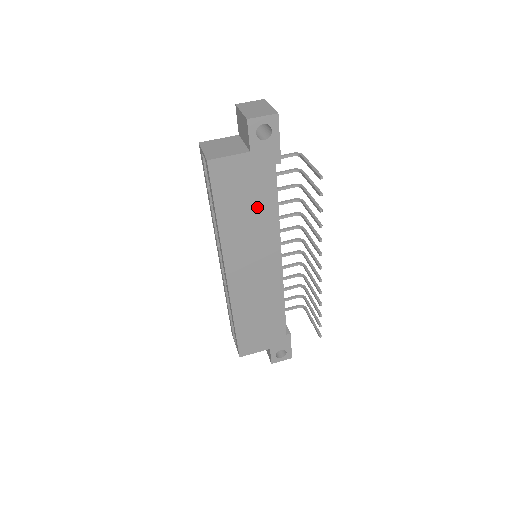
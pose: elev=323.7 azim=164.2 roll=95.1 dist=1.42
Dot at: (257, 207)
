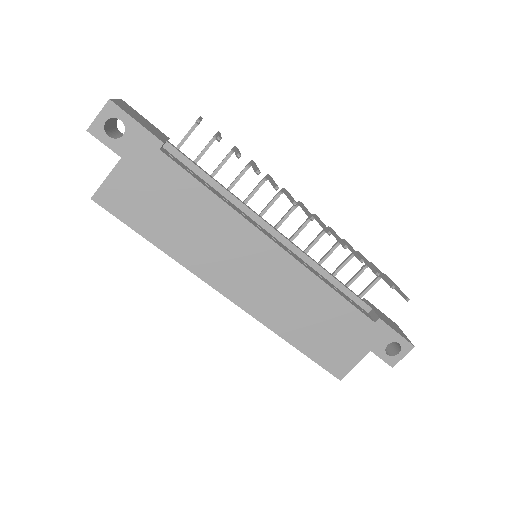
Dot at: (186, 206)
